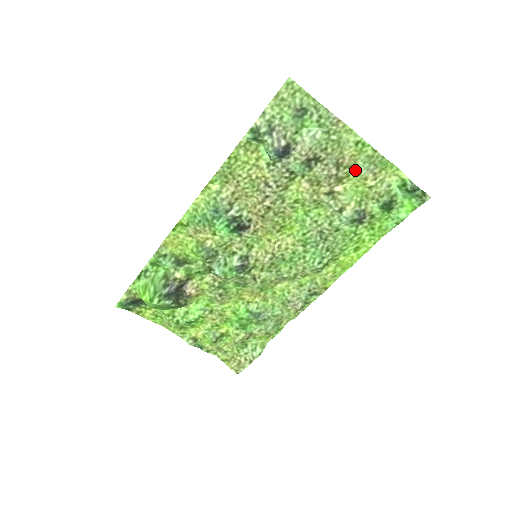
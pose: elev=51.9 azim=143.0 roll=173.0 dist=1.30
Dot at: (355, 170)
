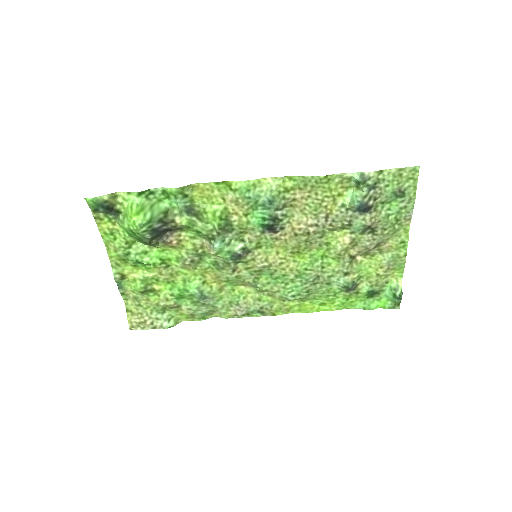
Dot at: (381, 256)
